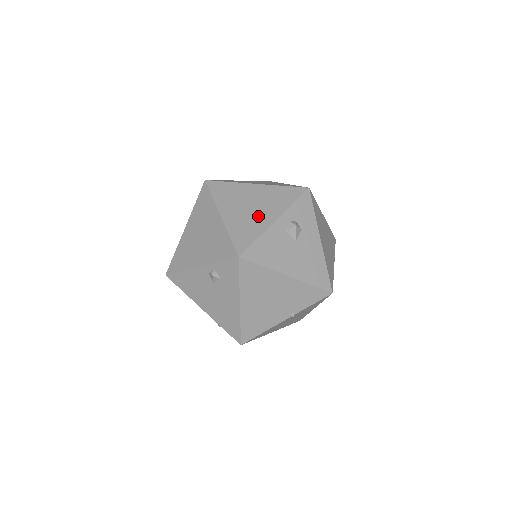
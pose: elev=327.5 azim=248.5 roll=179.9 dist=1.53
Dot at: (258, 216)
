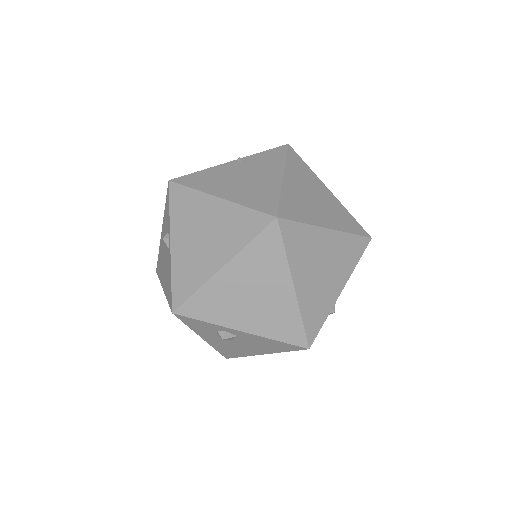
Dot at: occluded
